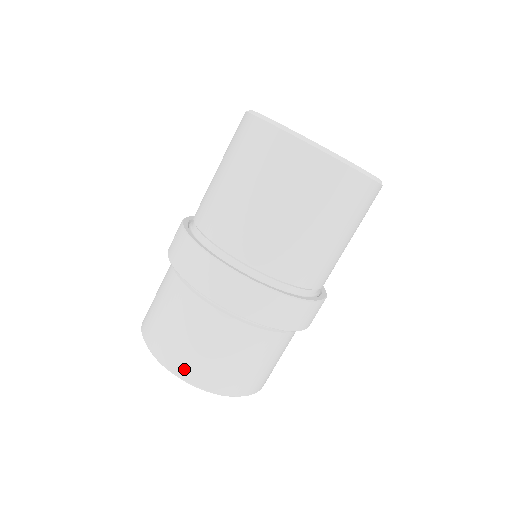
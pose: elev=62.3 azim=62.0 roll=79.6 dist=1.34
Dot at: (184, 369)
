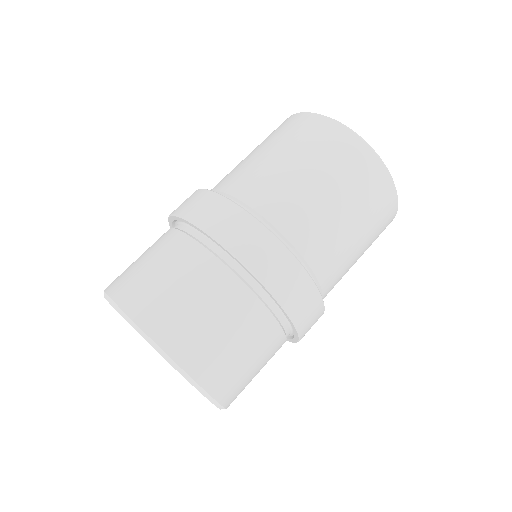
Dot at: (155, 324)
